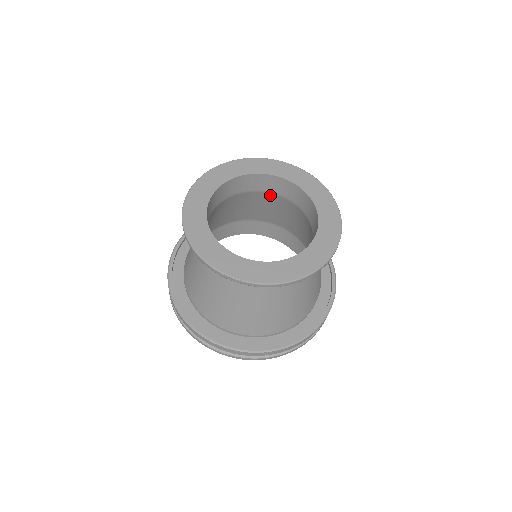
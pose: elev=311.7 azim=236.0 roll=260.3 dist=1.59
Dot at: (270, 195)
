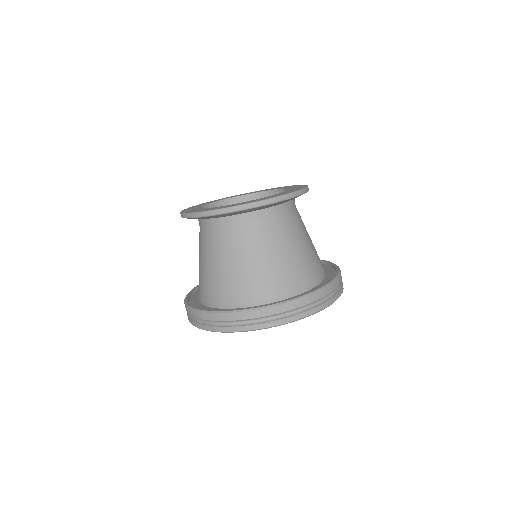
Dot at: occluded
